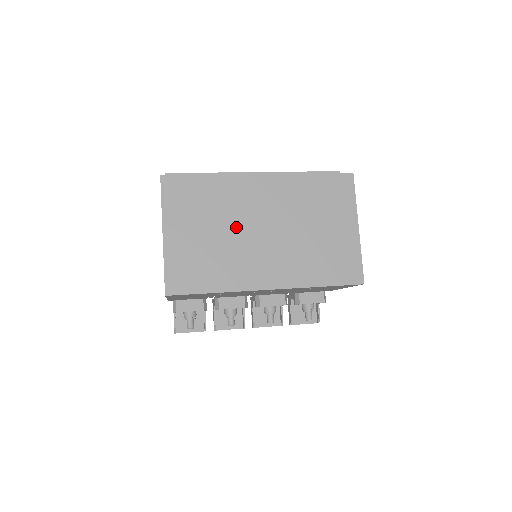
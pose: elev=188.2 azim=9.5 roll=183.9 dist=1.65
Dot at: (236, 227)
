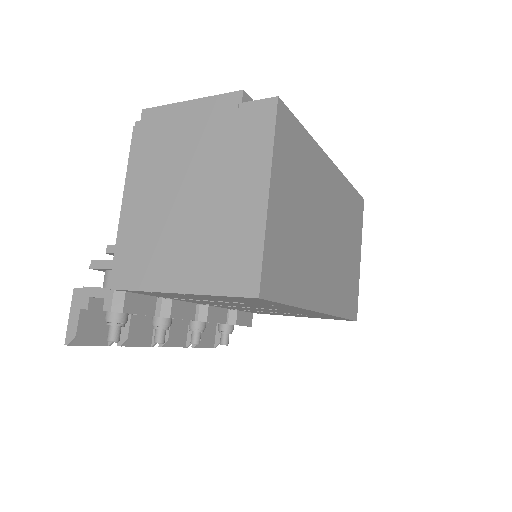
Dot at: (314, 218)
